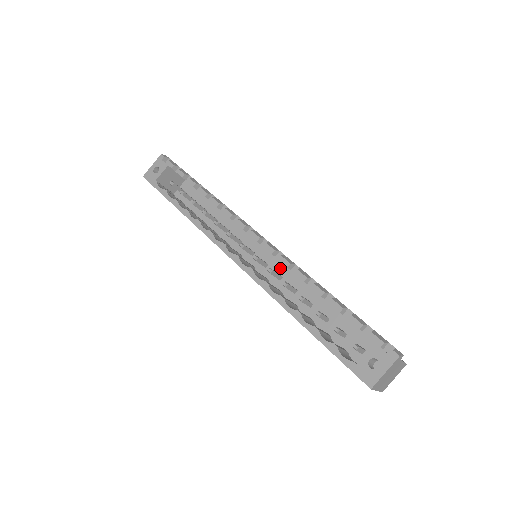
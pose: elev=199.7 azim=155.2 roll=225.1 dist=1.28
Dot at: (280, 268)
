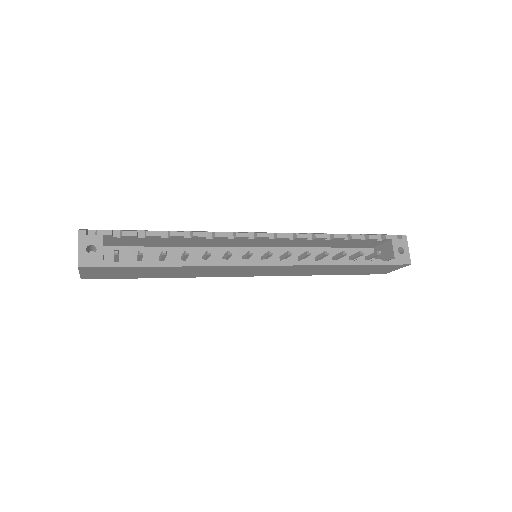
Dot at: (275, 252)
